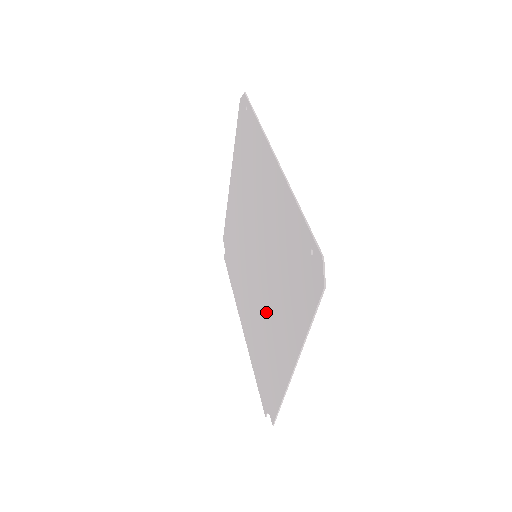
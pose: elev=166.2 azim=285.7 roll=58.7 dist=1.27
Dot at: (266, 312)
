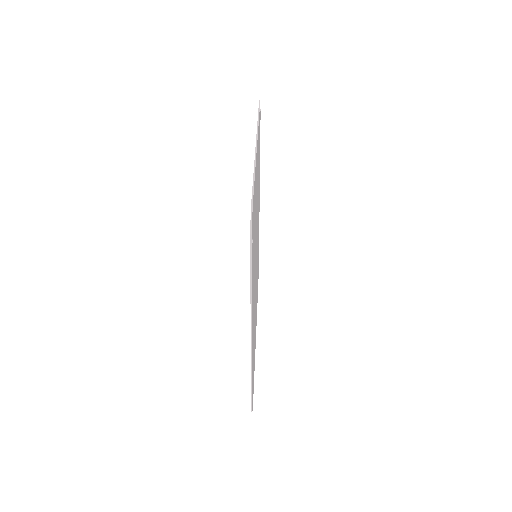
Dot at: occluded
